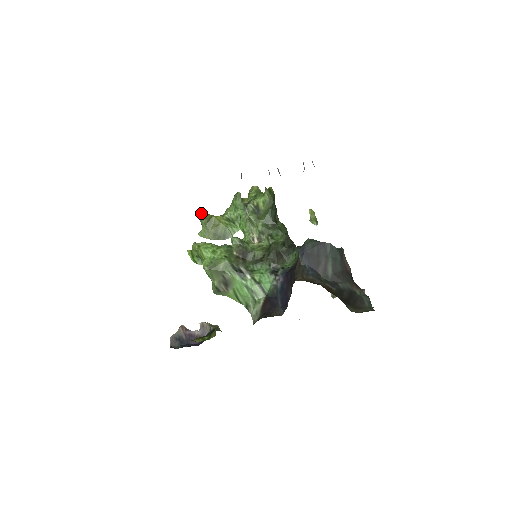
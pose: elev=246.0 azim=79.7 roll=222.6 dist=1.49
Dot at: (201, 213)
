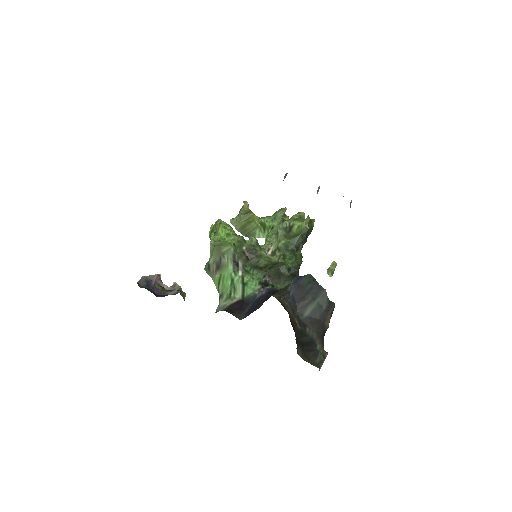
Dot at: (245, 204)
